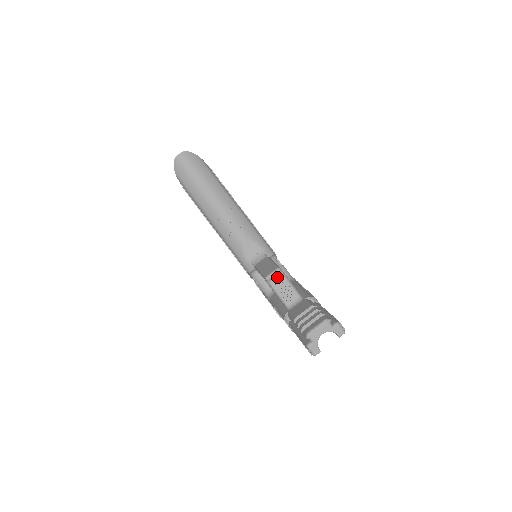
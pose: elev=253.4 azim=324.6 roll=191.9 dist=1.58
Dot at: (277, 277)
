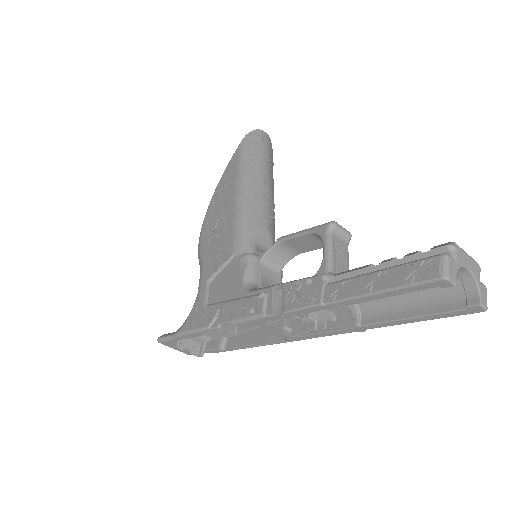
Dot at: (342, 238)
